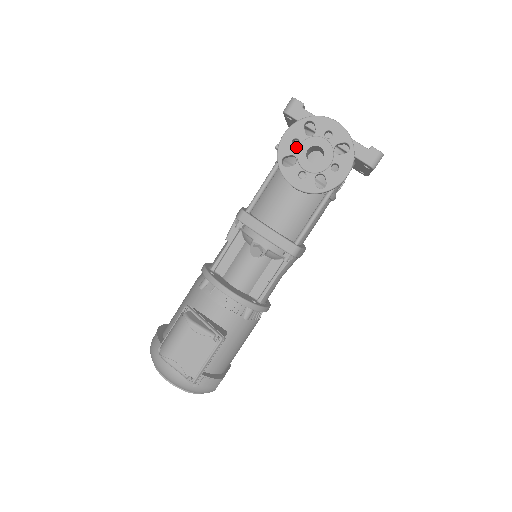
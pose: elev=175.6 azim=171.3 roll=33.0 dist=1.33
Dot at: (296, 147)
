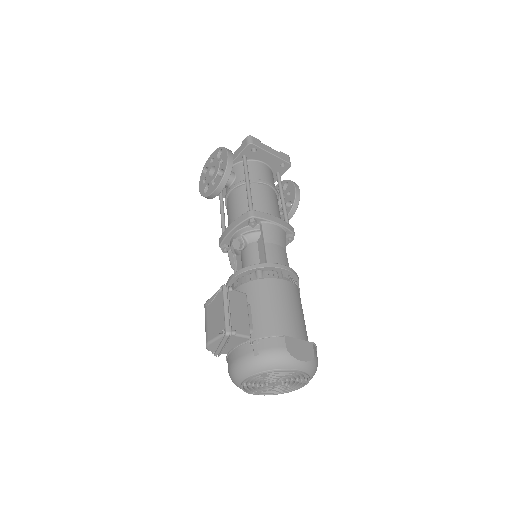
Dot at: (205, 182)
